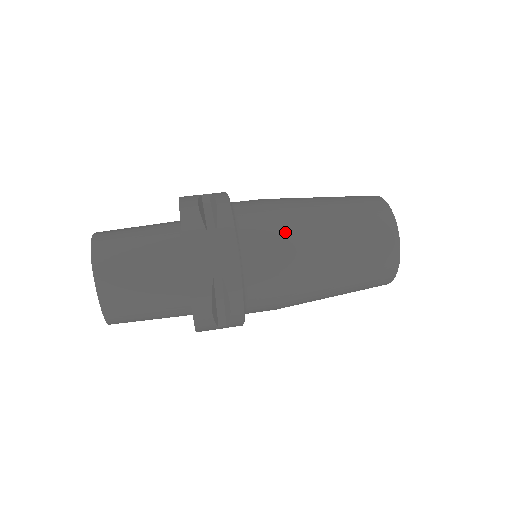
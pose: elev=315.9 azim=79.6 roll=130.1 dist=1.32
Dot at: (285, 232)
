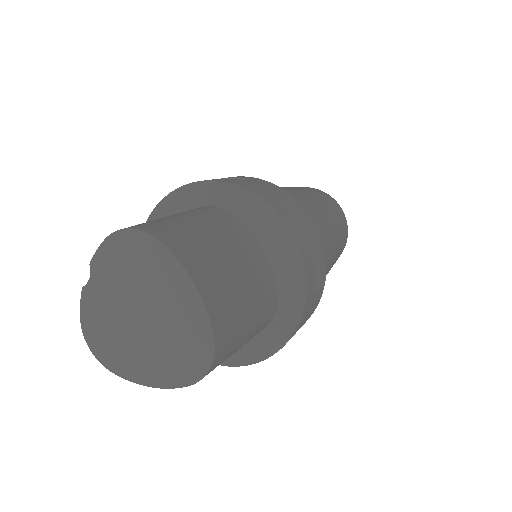
Dot at: occluded
